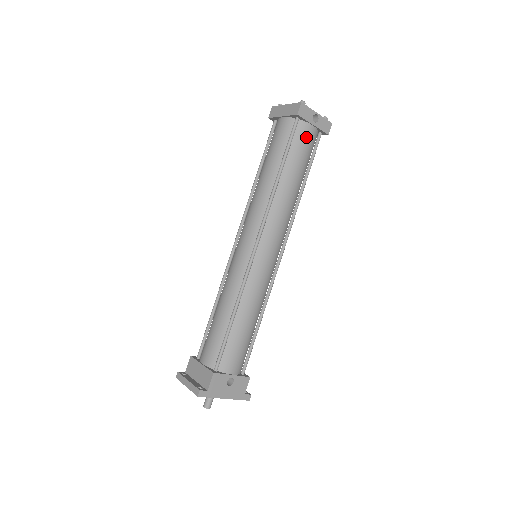
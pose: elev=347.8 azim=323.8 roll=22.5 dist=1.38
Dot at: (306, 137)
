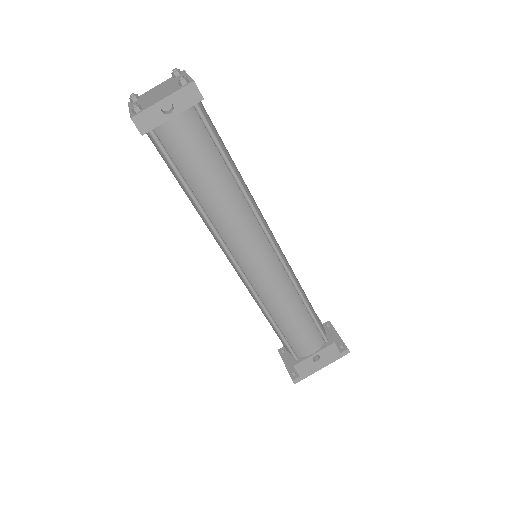
Dot at: (180, 138)
